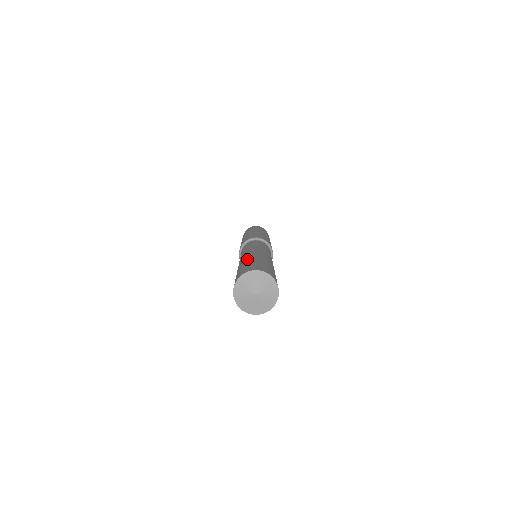
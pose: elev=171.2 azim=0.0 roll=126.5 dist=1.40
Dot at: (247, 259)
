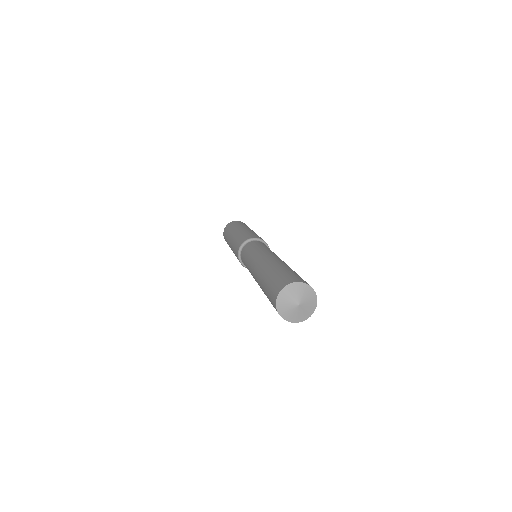
Dot at: (263, 275)
